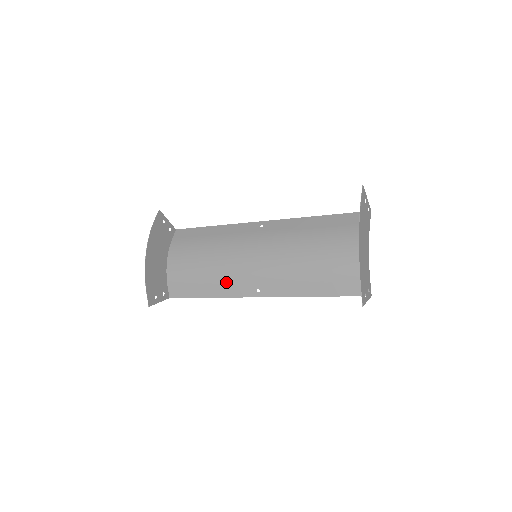
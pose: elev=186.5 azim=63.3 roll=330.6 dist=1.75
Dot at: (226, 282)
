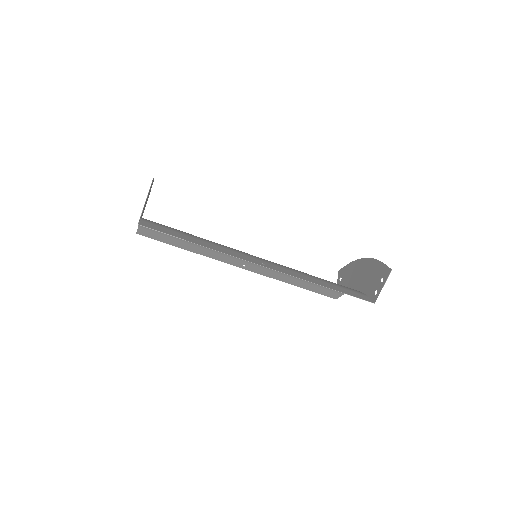
Dot at: (225, 248)
